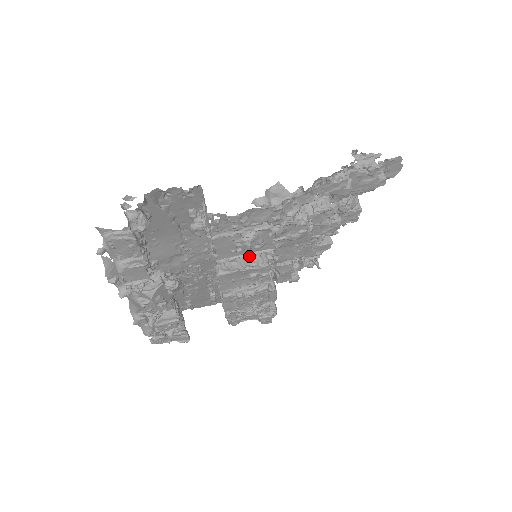
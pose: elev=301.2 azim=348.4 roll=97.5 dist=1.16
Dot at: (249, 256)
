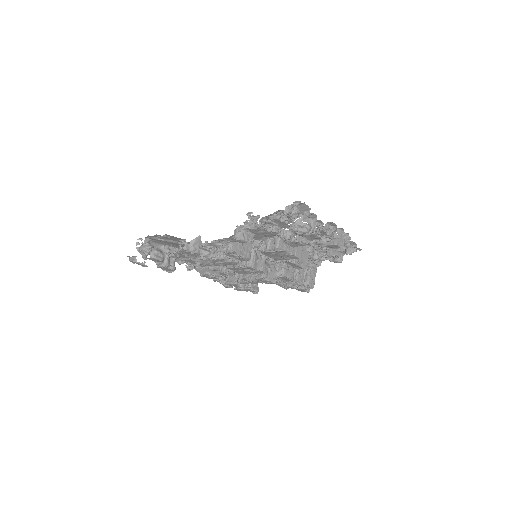
Dot at: occluded
